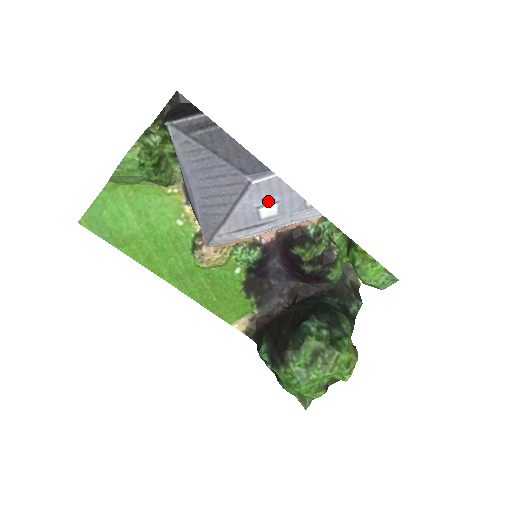
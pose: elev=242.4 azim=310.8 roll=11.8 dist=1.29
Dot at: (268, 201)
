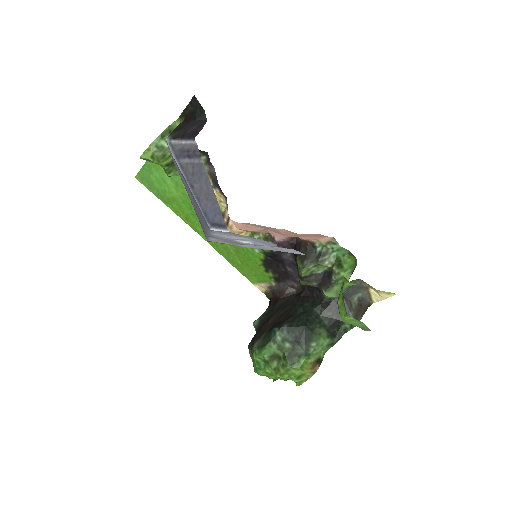
Dot at: (238, 238)
